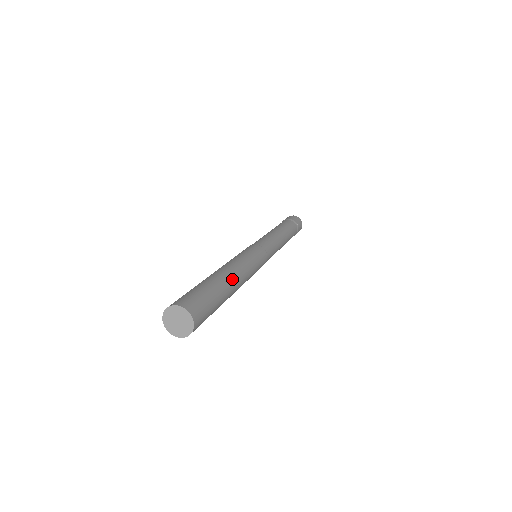
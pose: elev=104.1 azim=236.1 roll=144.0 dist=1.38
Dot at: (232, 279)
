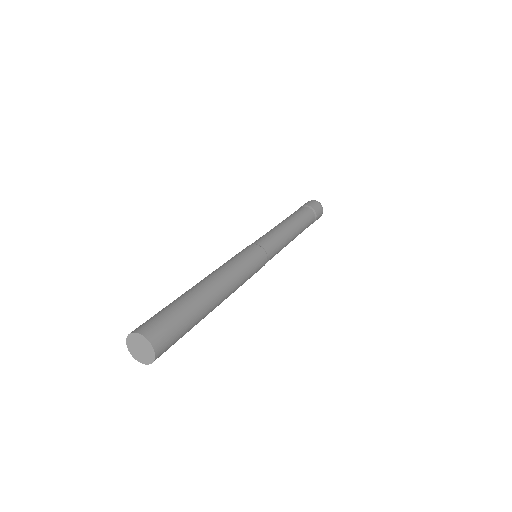
Dot at: occluded
